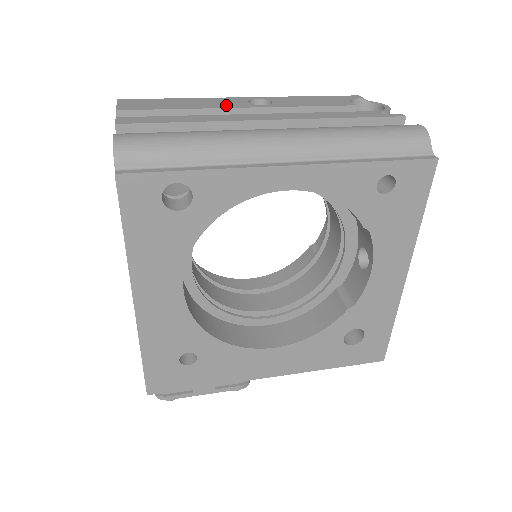
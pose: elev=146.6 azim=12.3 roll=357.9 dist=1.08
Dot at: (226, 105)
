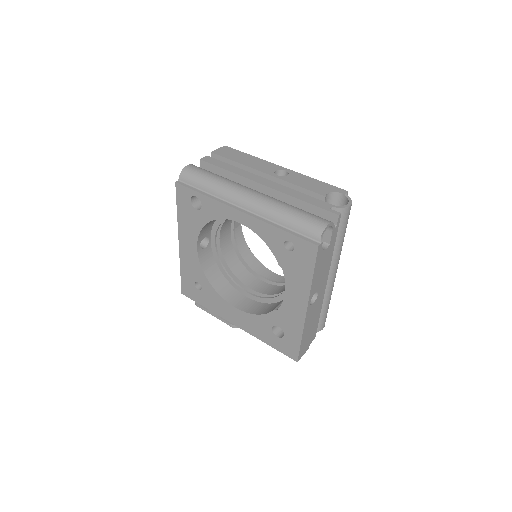
Dot at: (260, 168)
